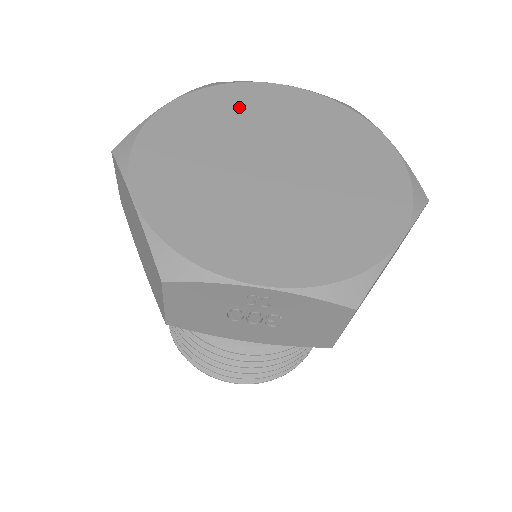
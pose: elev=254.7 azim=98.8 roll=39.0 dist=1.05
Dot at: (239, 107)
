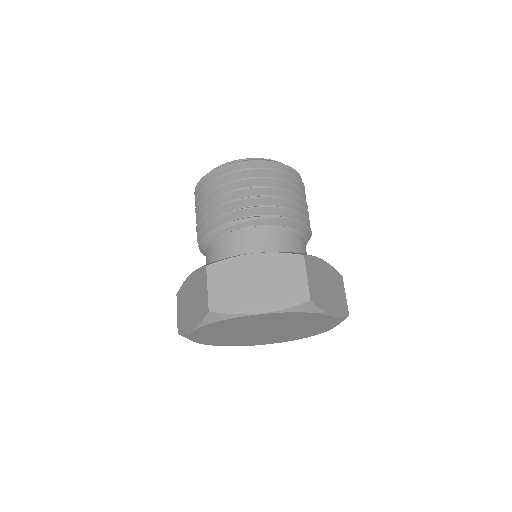
Dot at: (291, 319)
